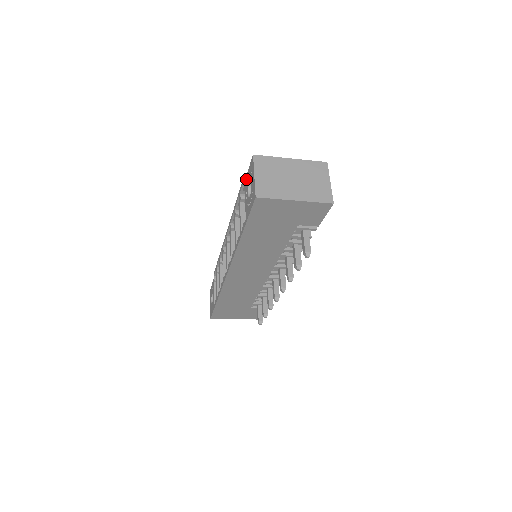
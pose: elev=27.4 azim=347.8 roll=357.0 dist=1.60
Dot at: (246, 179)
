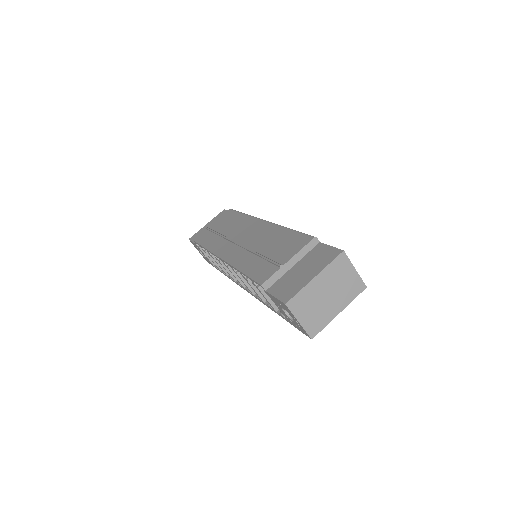
Dot at: (272, 297)
